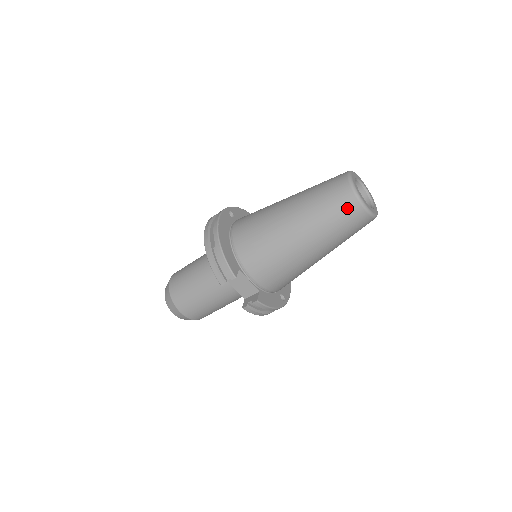
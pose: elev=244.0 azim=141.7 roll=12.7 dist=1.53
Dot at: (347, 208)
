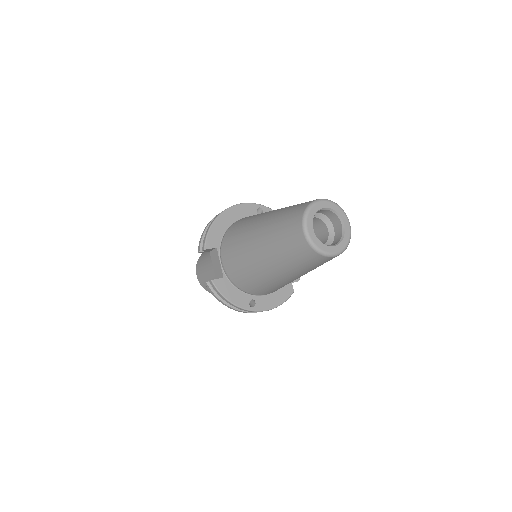
Dot at: (292, 227)
